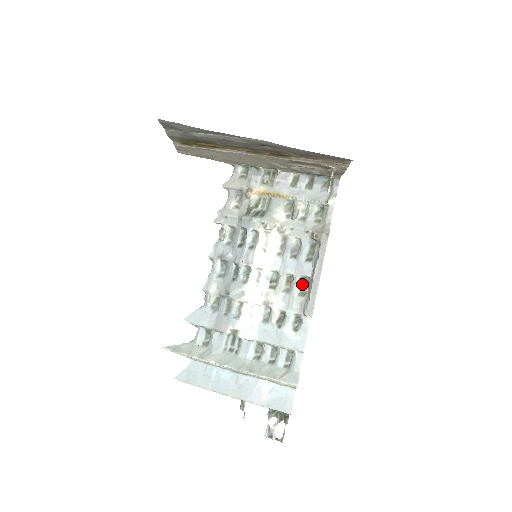
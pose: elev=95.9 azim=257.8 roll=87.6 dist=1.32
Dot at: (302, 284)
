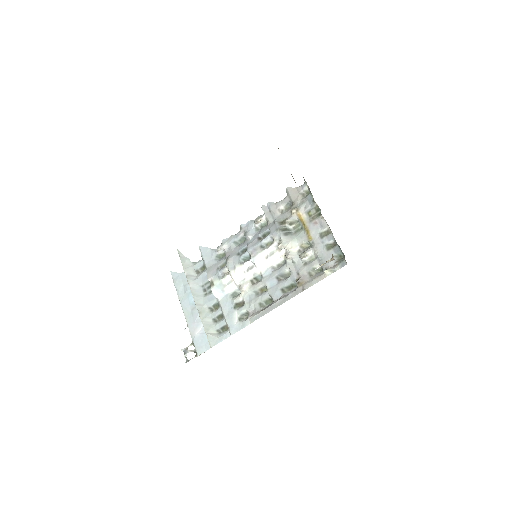
Dot at: (267, 299)
